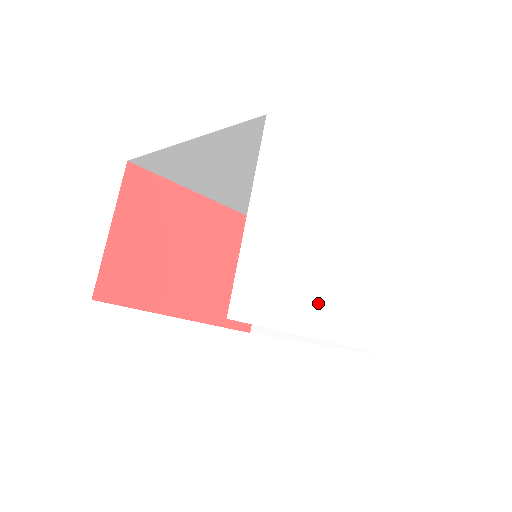
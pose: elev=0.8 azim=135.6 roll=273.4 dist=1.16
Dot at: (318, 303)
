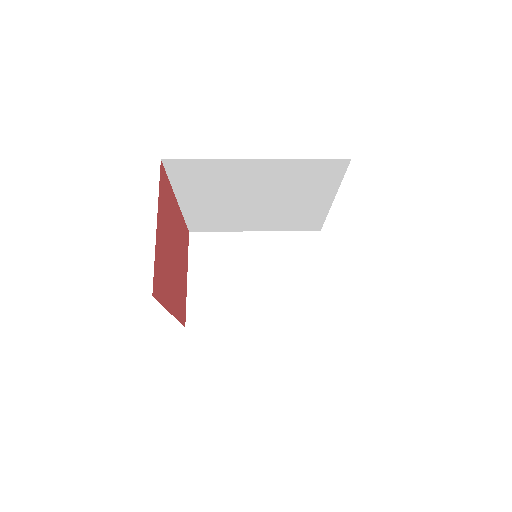
Dot at: occluded
